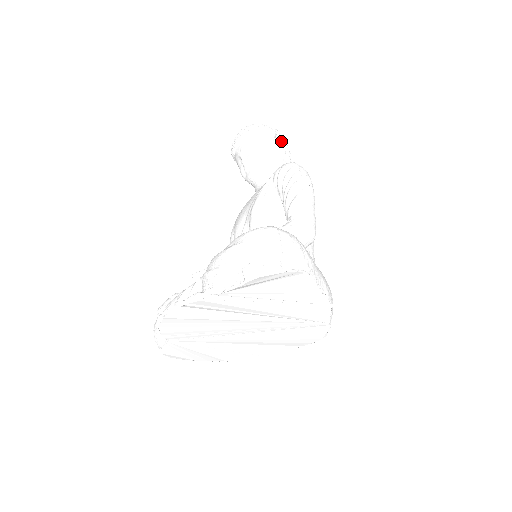
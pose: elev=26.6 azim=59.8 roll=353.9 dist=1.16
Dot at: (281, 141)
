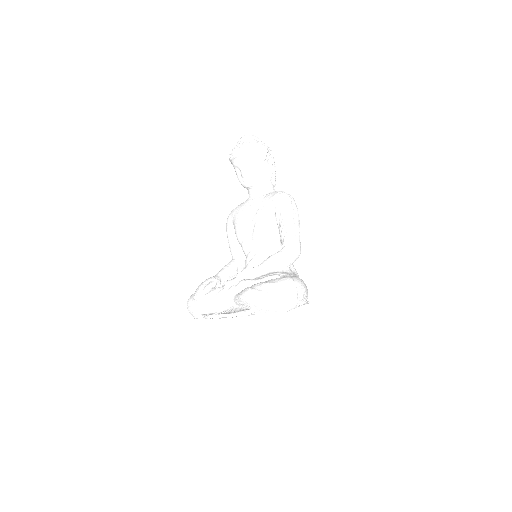
Dot at: (270, 156)
